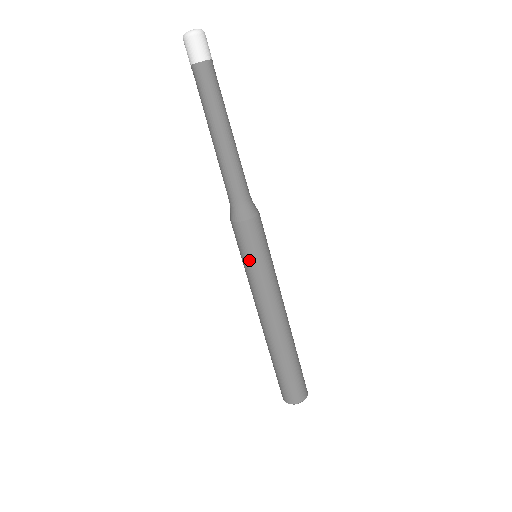
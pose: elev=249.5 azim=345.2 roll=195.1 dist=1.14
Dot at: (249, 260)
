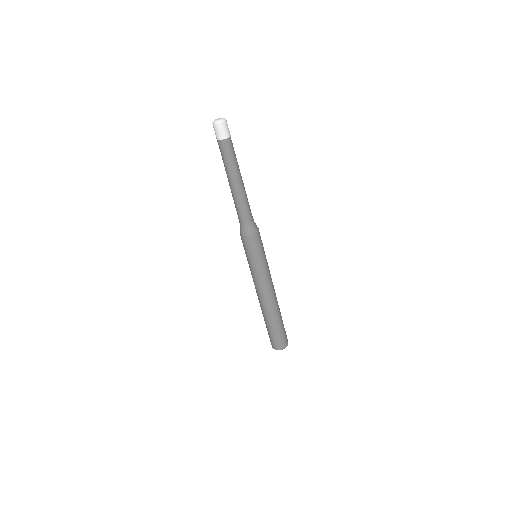
Dot at: (255, 259)
